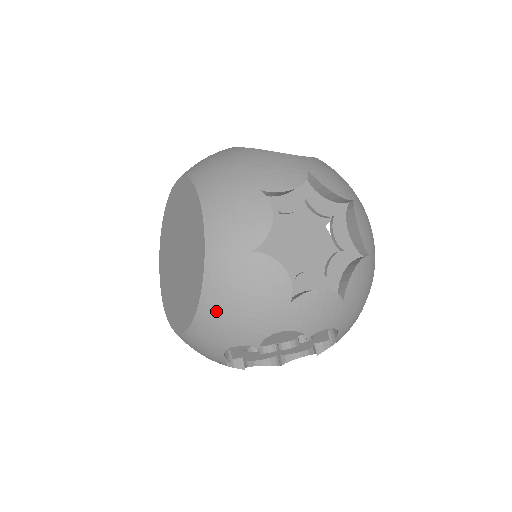
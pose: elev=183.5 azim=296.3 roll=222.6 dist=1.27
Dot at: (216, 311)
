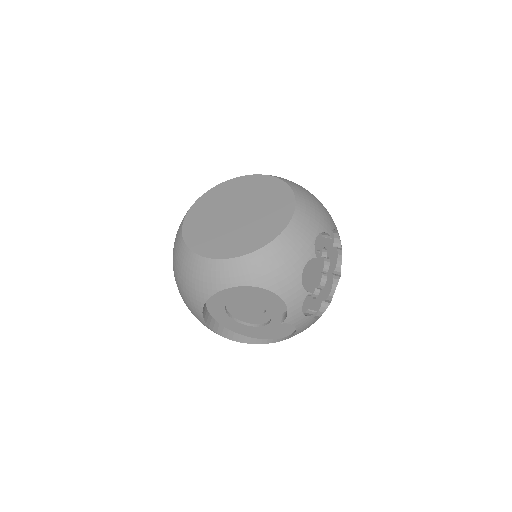
Dot at: (307, 204)
